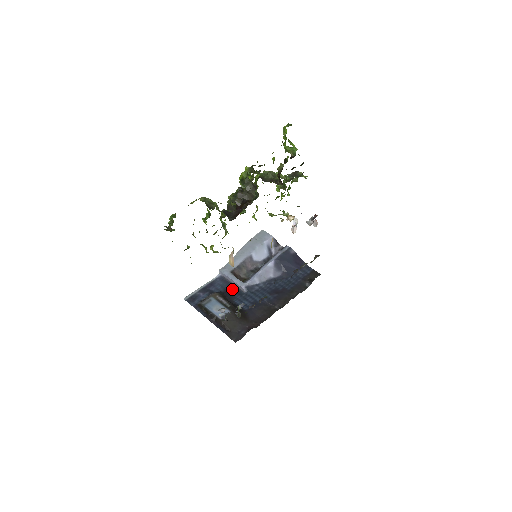
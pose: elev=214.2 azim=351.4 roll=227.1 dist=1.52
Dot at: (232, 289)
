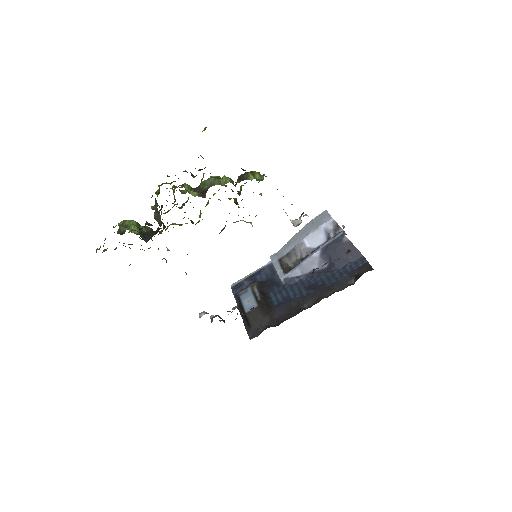
Dot at: (274, 279)
